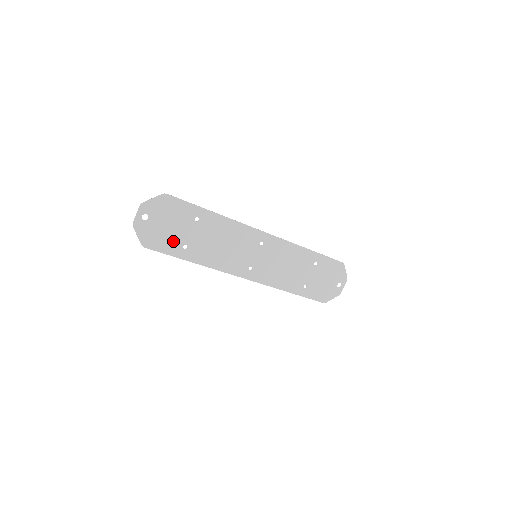
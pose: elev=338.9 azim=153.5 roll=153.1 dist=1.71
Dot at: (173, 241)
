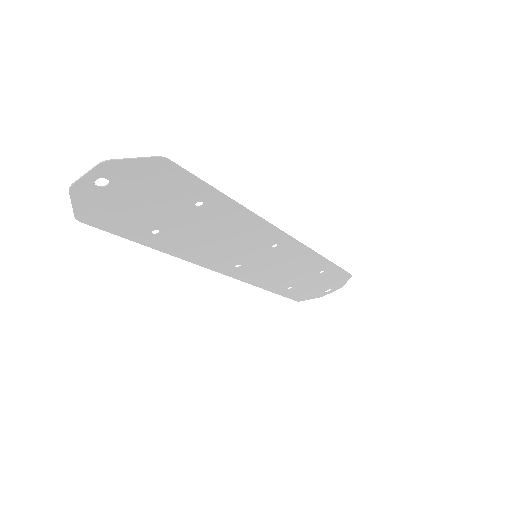
Dot at: (139, 222)
